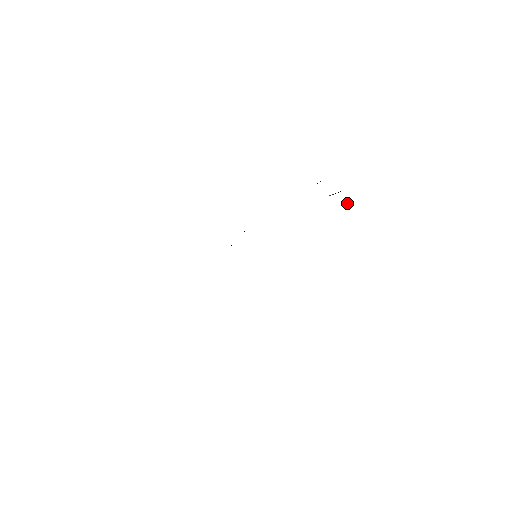
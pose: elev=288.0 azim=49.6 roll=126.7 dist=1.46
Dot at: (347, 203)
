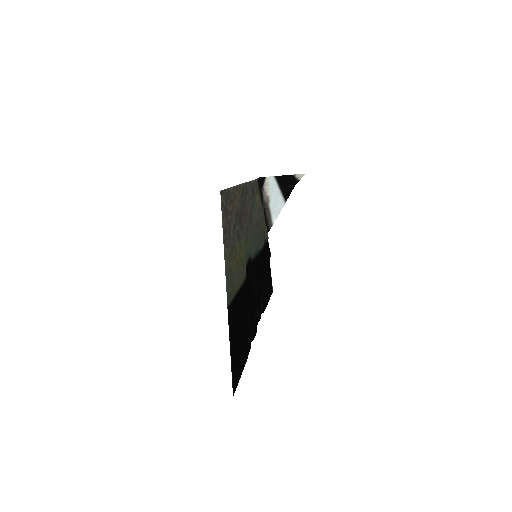
Dot at: occluded
